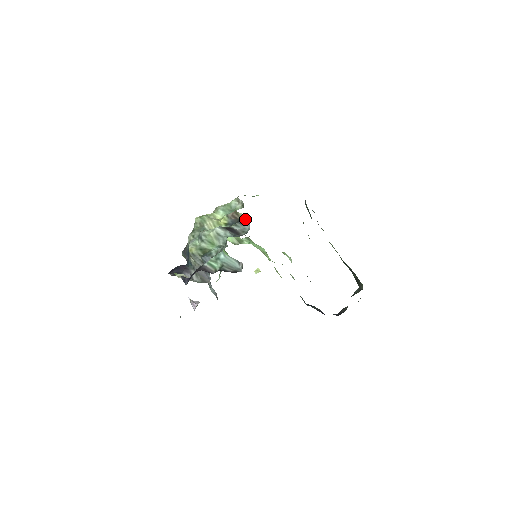
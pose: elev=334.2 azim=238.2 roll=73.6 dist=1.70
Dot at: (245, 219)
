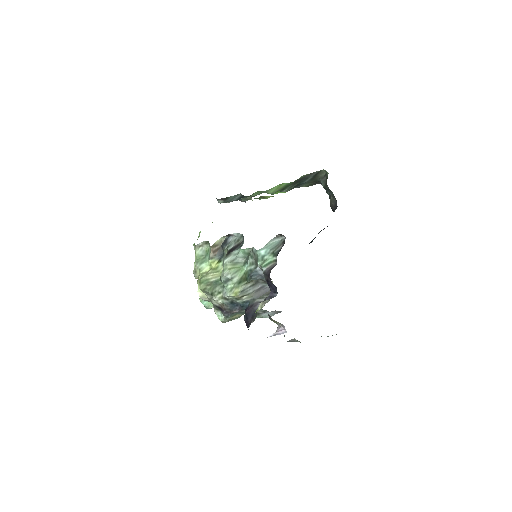
Dot at: (223, 240)
